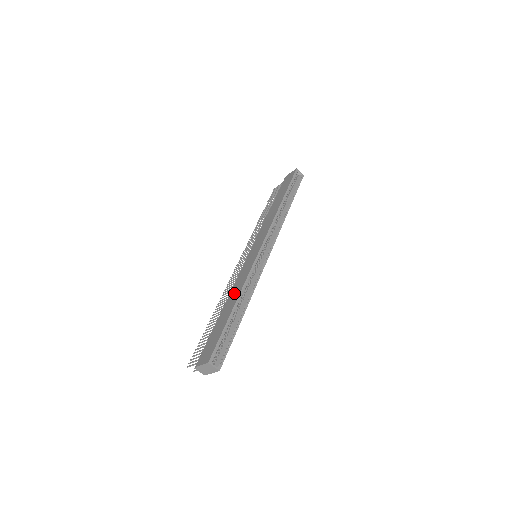
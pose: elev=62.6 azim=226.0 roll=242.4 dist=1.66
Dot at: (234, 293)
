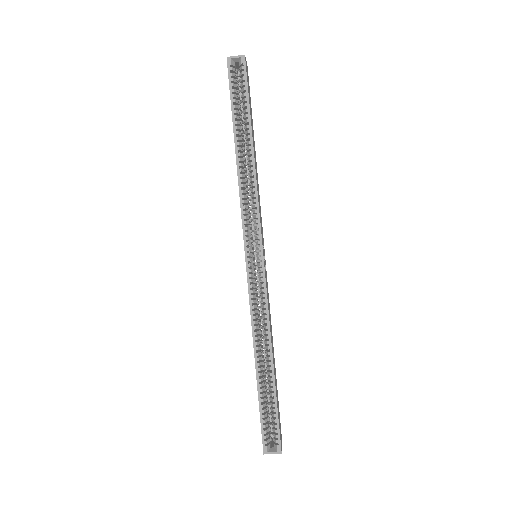
Dot at: occluded
